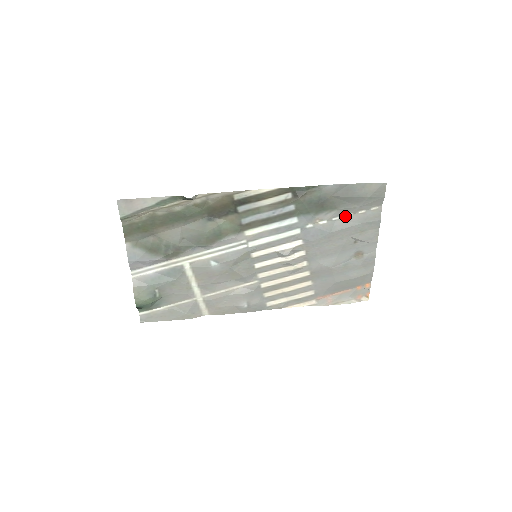
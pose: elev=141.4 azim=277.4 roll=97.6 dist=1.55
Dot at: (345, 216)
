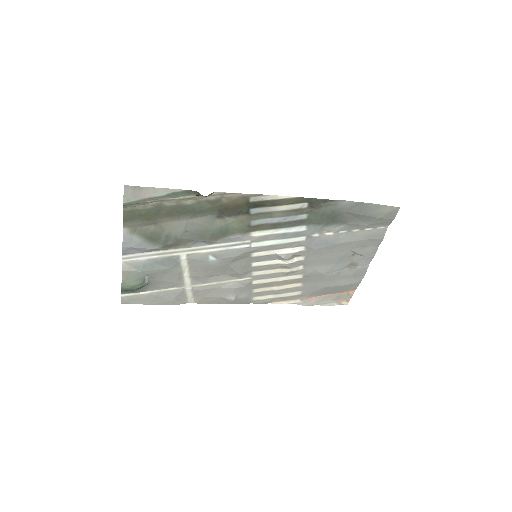
Dot at: (352, 231)
